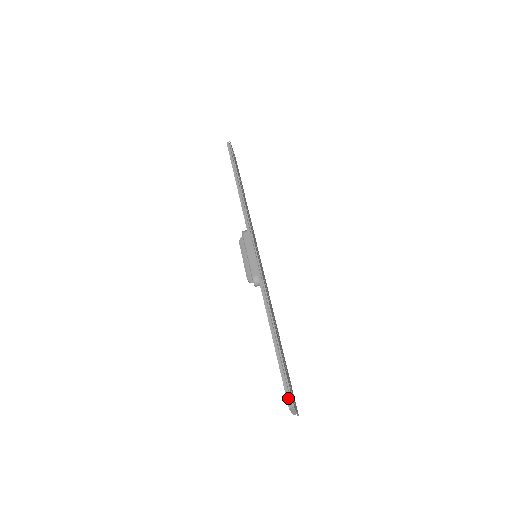
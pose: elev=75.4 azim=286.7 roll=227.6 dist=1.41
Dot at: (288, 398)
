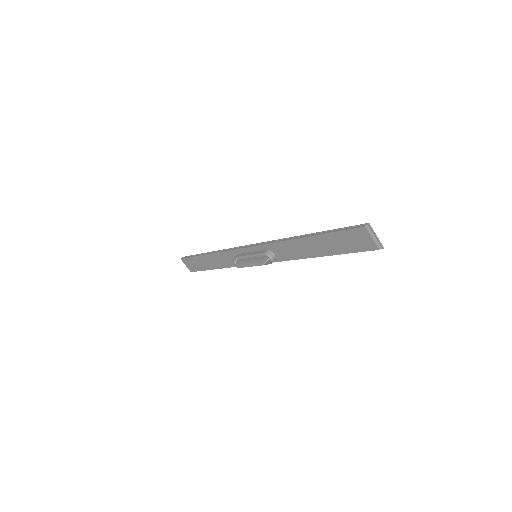
Dot at: (358, 227)
